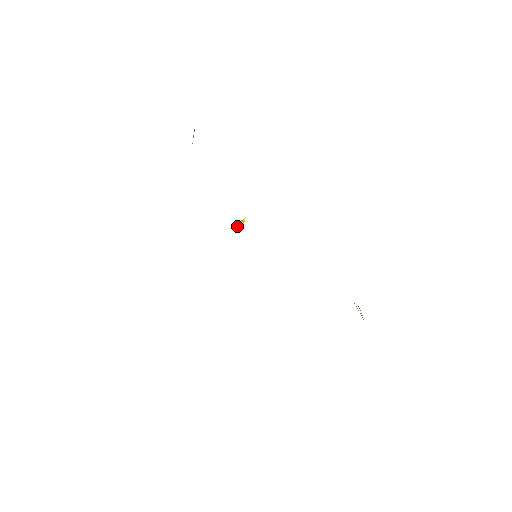
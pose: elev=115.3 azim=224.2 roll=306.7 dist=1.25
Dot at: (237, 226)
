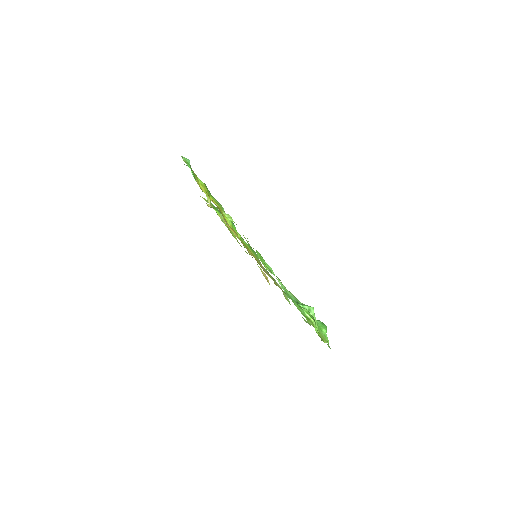
Dot at: (239, 237)
